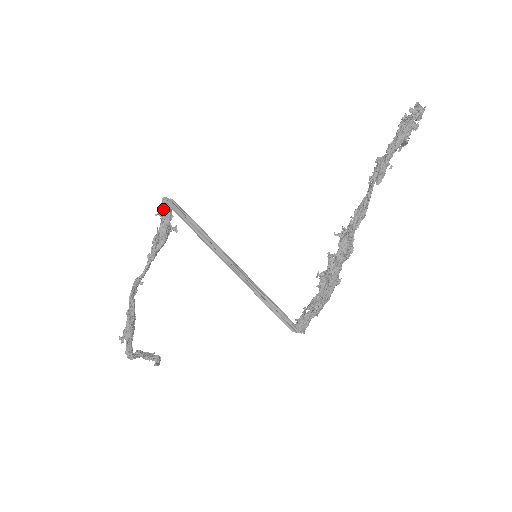
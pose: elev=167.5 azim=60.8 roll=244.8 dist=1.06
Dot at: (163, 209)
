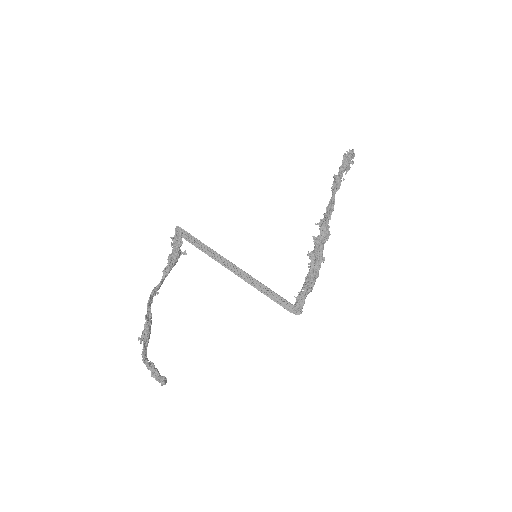
Dot at: (176, 235)
